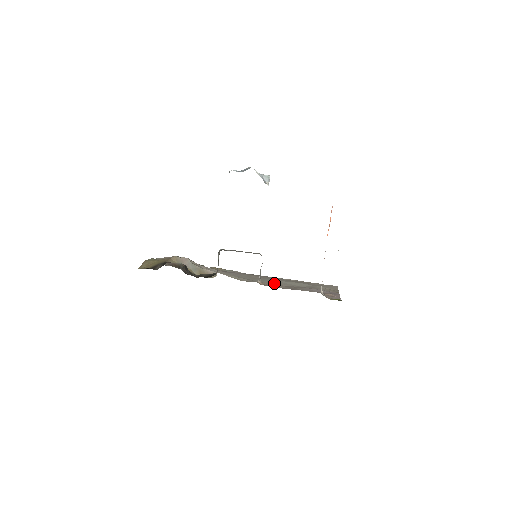
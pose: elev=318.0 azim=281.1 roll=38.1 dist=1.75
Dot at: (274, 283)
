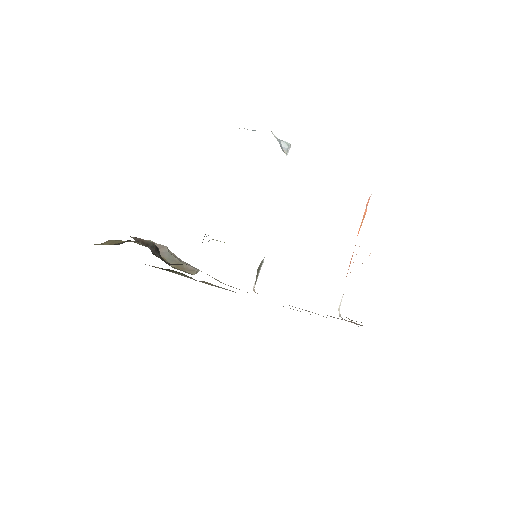
Dot at: occluded
